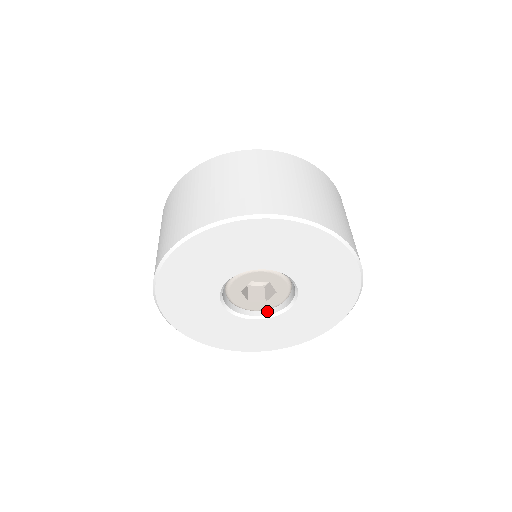
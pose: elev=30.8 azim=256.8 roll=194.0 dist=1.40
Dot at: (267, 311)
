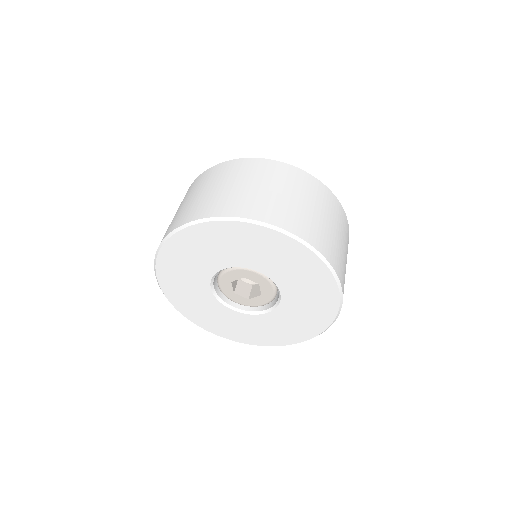
Dot at: (246, 307)
